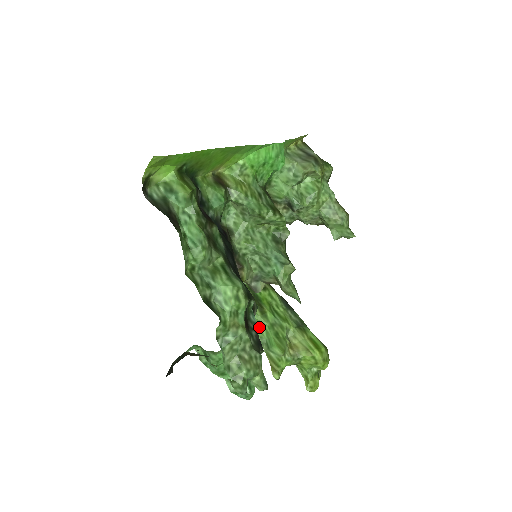
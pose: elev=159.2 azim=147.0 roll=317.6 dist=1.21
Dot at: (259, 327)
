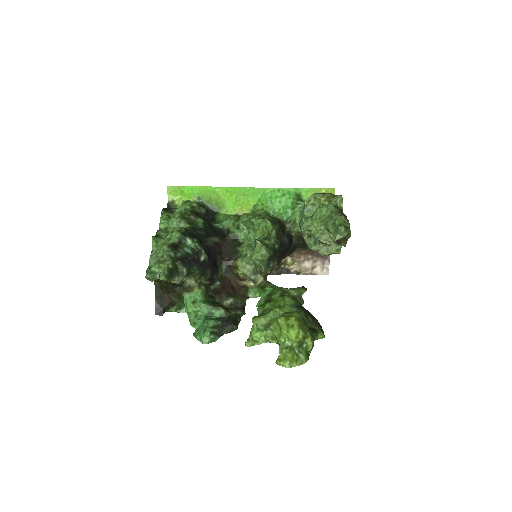
Dot at: occluded
